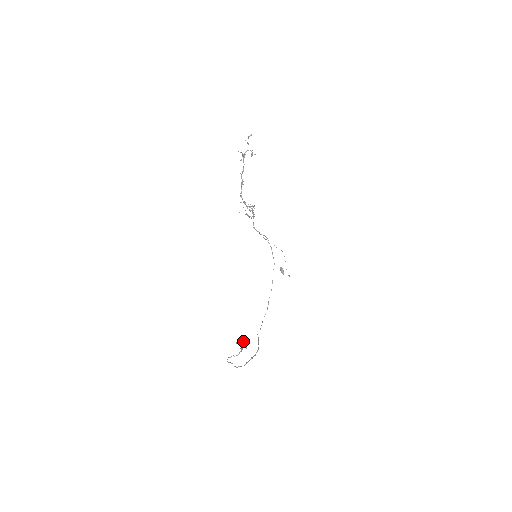
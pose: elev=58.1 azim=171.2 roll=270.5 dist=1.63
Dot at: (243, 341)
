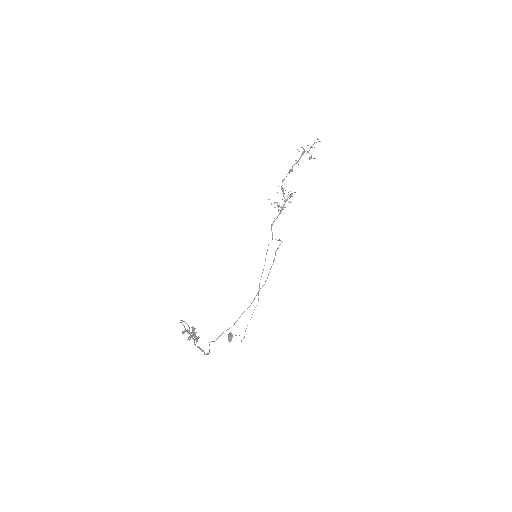
Dot at: occluded
